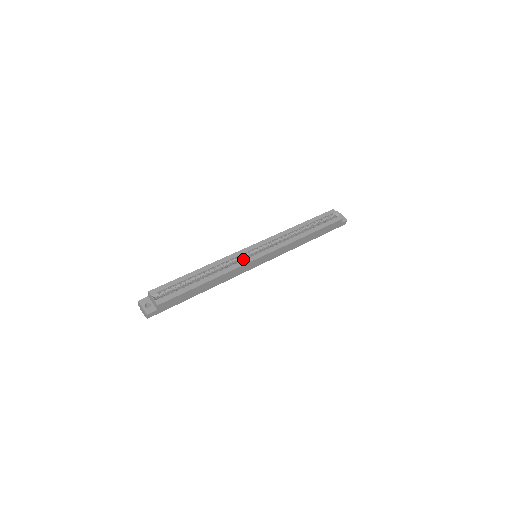
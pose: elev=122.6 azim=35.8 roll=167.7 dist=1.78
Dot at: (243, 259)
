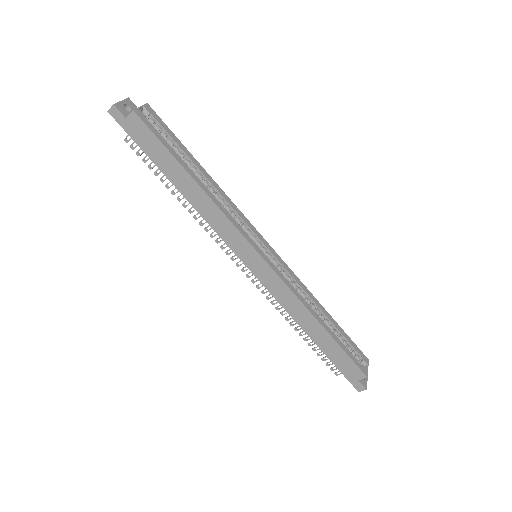
Dot at: occluded
